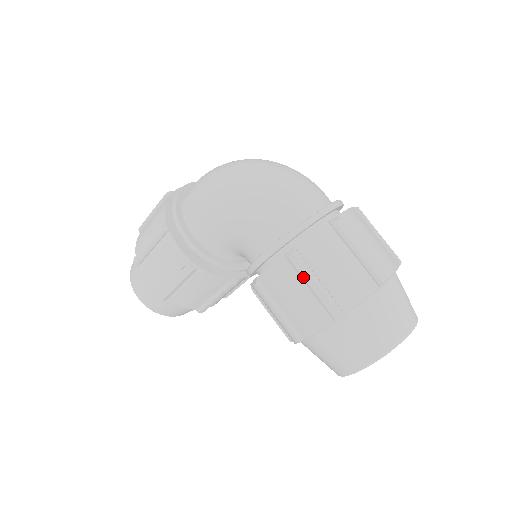
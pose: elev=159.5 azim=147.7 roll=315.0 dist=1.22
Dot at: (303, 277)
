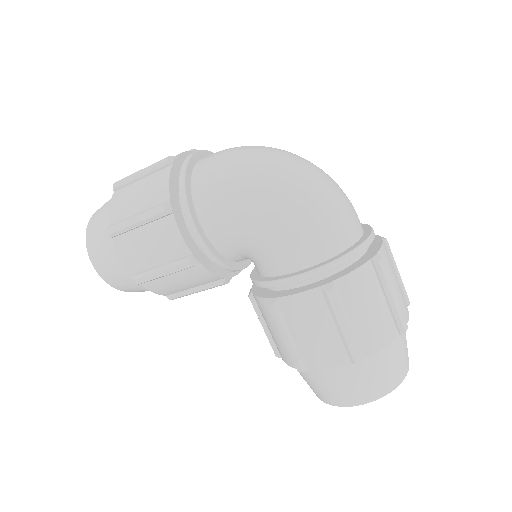
Dot at: (335, 316)
